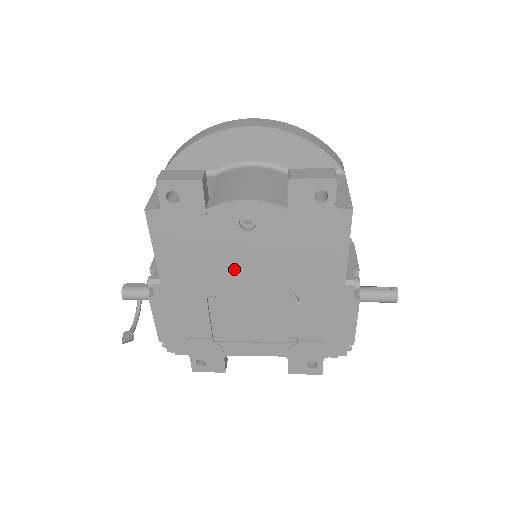
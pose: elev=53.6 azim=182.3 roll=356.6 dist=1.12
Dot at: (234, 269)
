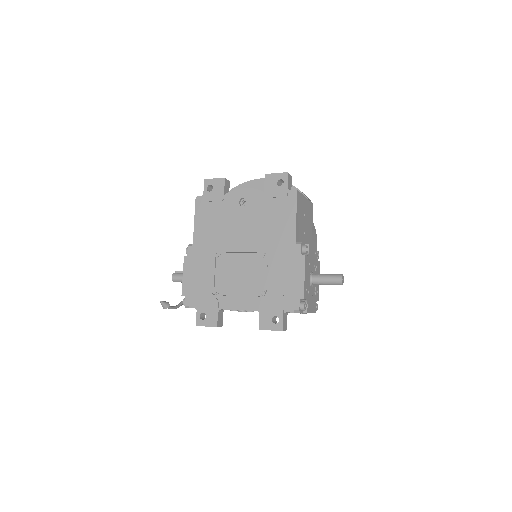
Dot at: (233, 234)
